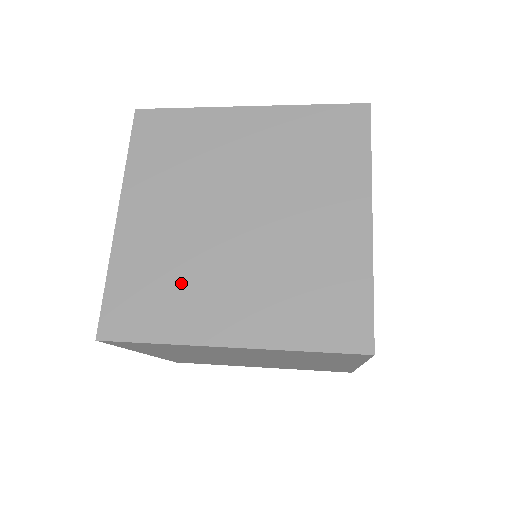
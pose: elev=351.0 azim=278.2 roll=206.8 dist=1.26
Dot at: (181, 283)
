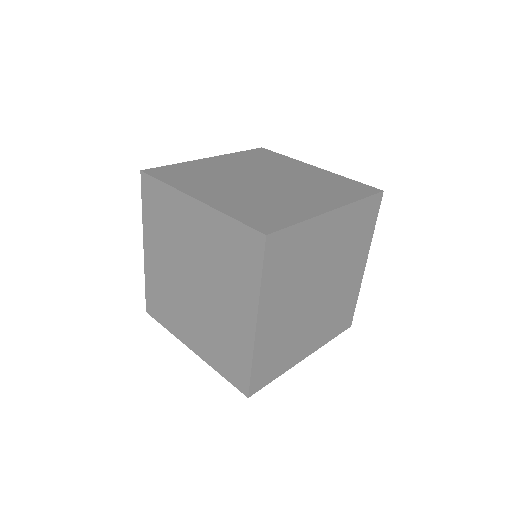
Dot at: (274, 203)
